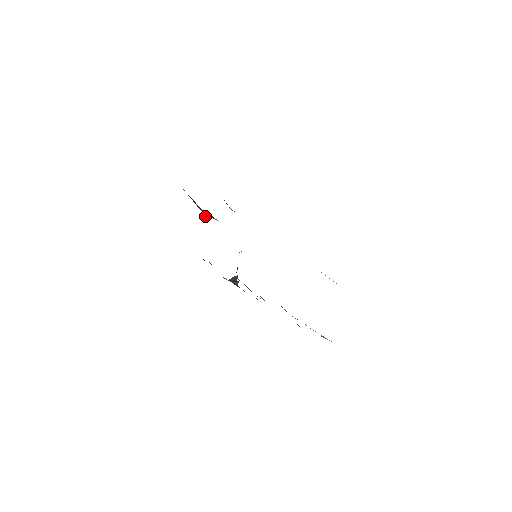
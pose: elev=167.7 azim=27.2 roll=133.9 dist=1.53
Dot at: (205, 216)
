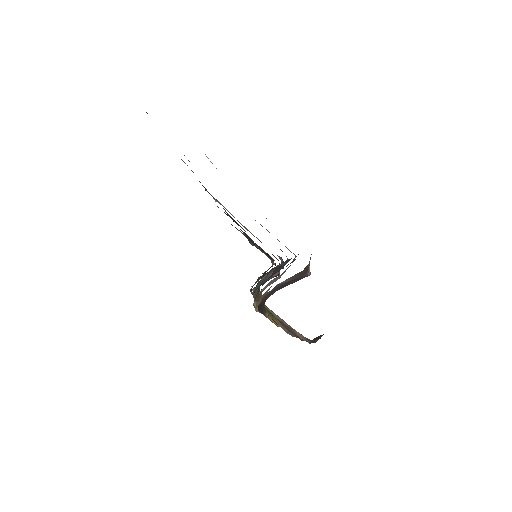
Dot at: occluded
